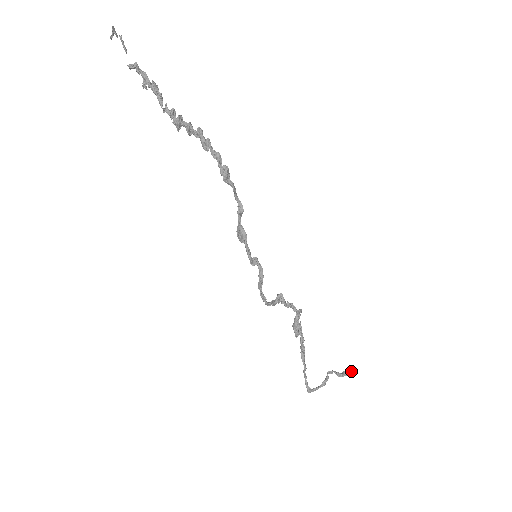
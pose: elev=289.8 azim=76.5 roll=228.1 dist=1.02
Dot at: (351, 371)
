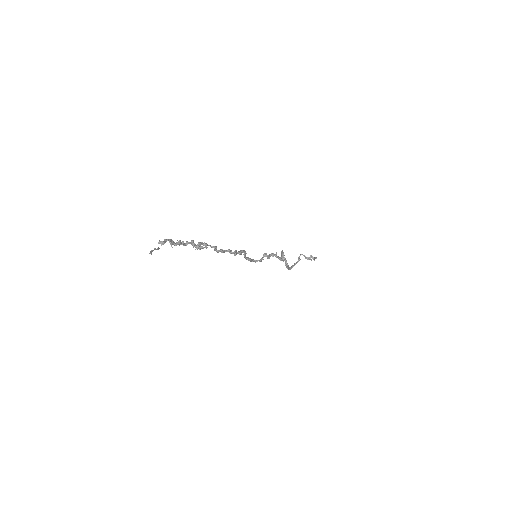
Dot at: (314, 258)
